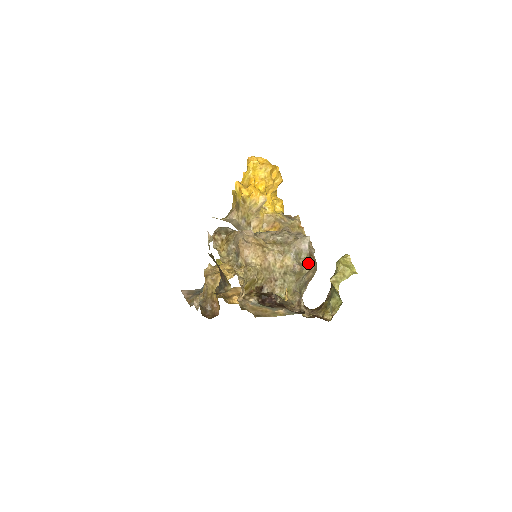
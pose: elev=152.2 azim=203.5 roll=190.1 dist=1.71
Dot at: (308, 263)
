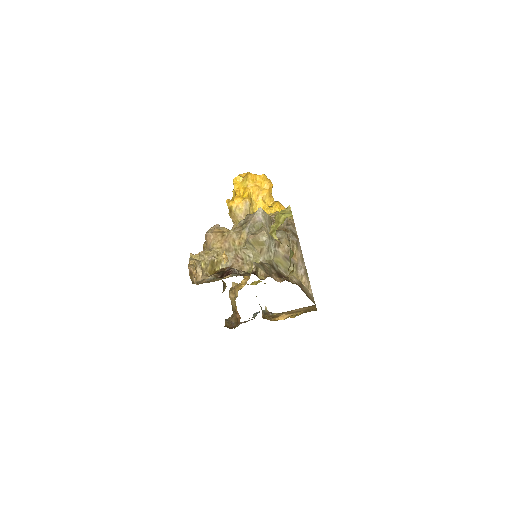
Dot at: (262, 231)
